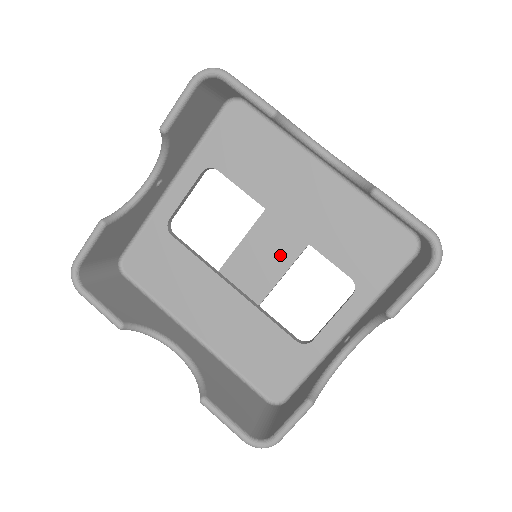
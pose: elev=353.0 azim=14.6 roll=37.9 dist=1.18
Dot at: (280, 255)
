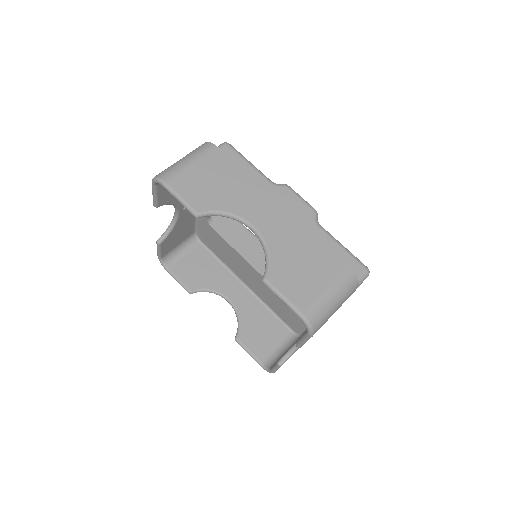
Dot at: occluded
